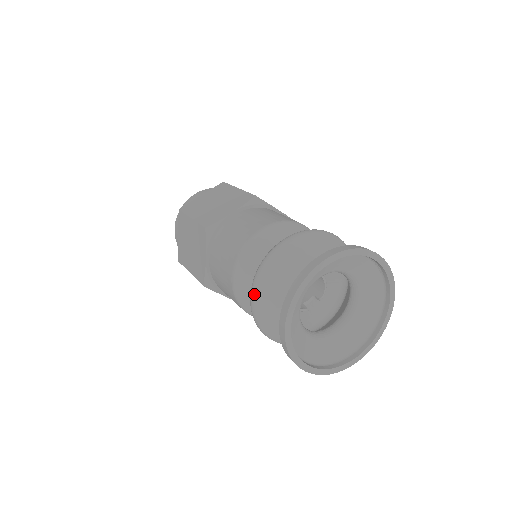
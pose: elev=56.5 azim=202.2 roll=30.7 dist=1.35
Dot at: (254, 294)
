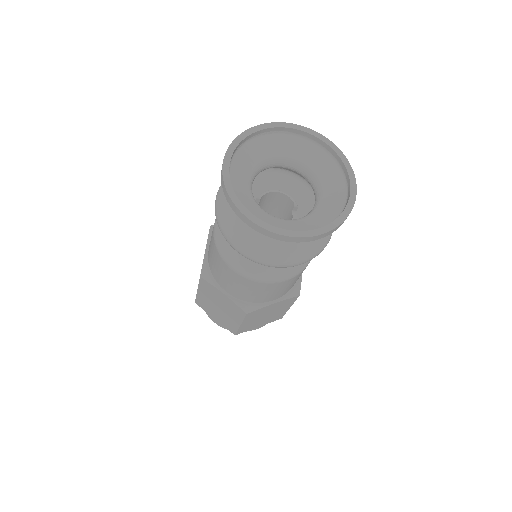
Dot at: (236, 247)
